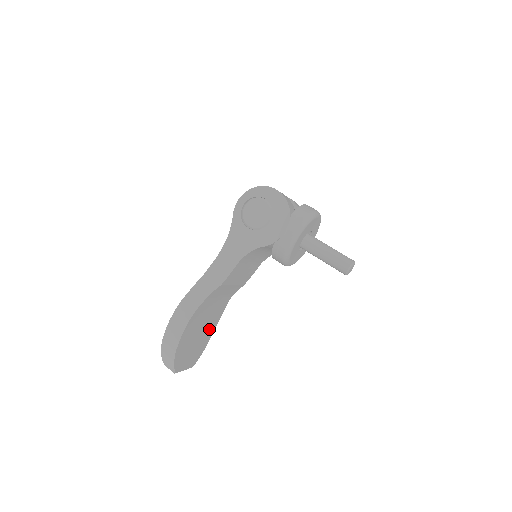
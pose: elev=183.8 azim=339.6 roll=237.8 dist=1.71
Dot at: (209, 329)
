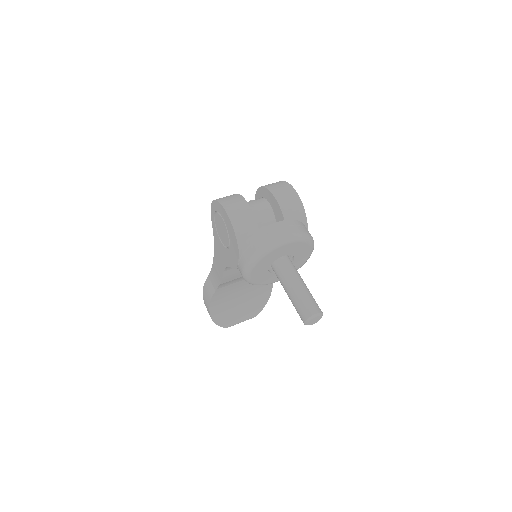
Dot at: (260, 292)
